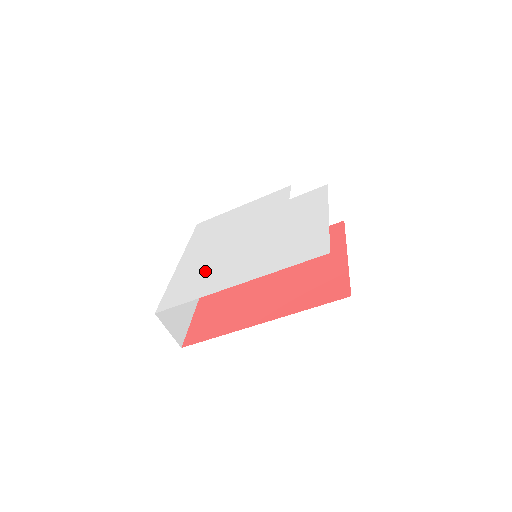
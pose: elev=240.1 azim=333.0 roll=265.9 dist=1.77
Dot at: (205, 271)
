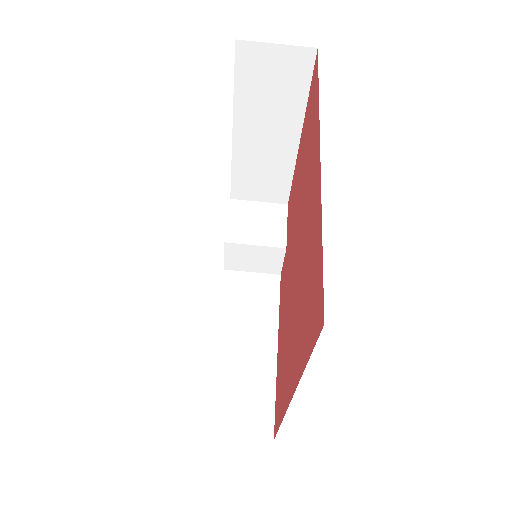
Dot at: occluded
